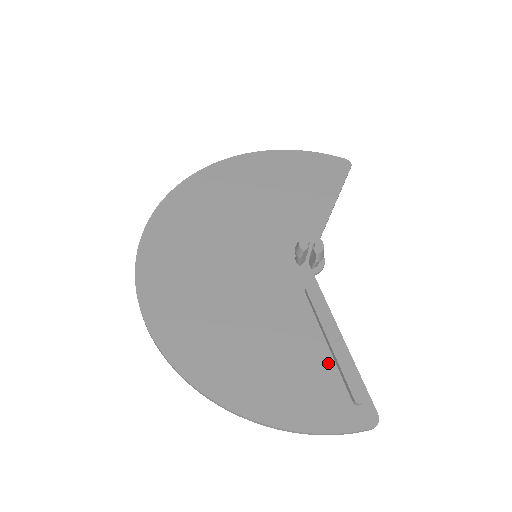
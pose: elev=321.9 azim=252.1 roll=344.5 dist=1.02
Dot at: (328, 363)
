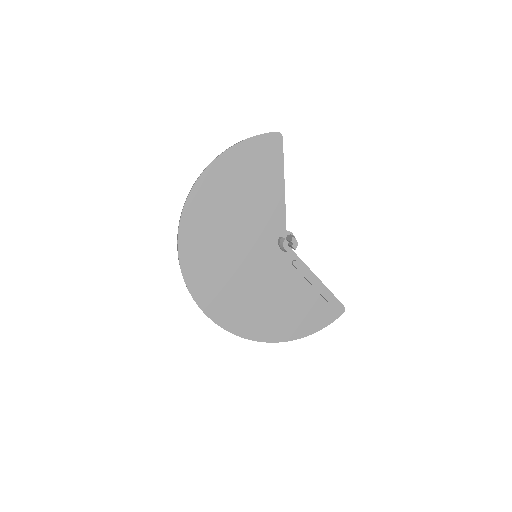
Dot at: (317, 296)
